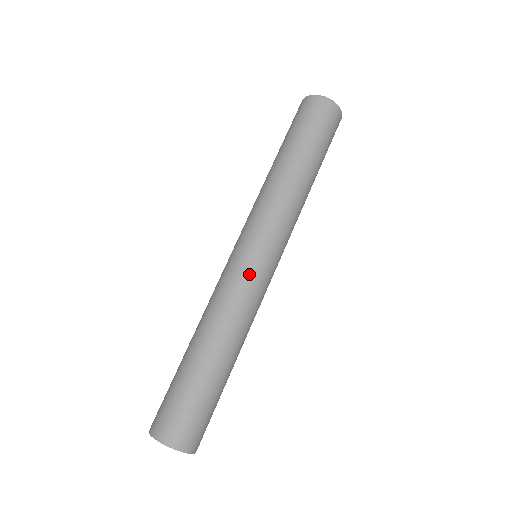
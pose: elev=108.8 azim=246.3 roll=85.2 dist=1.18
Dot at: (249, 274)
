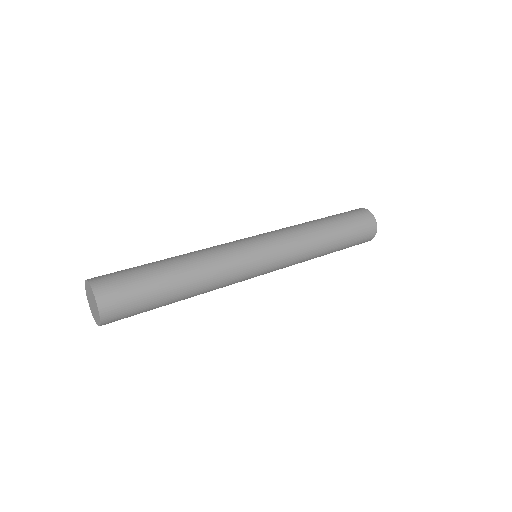
Dot at: (247, 254)
